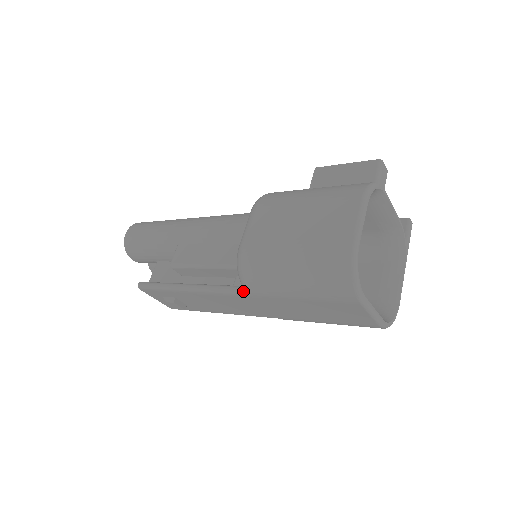
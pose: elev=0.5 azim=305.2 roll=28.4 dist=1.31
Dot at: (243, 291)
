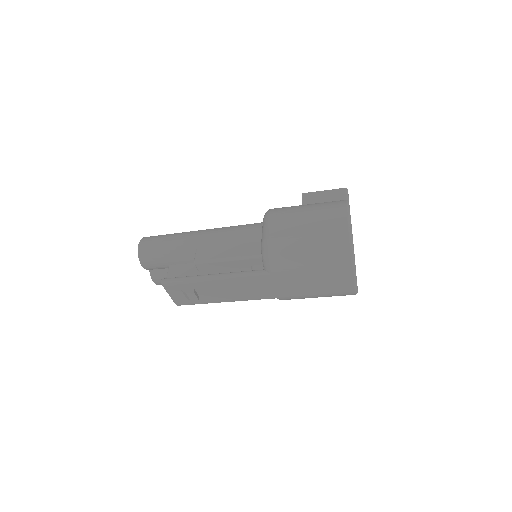
Dot at: (265, 272)
